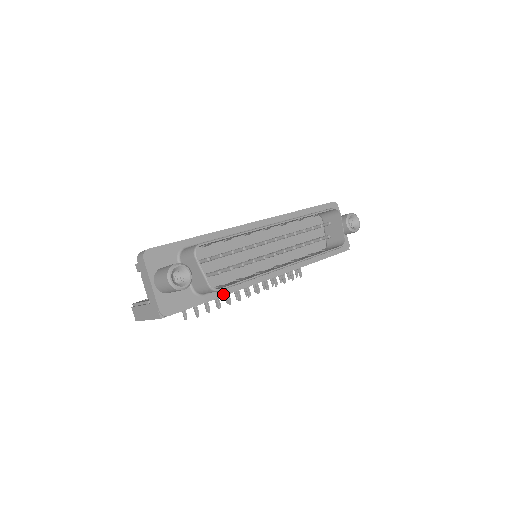
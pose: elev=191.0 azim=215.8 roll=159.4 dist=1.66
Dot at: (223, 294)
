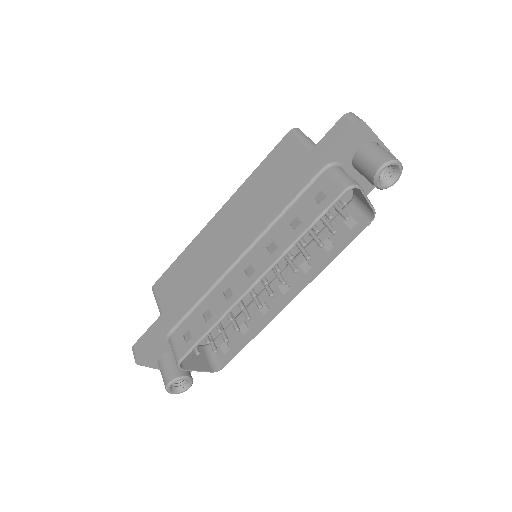
Dot at: occluded
